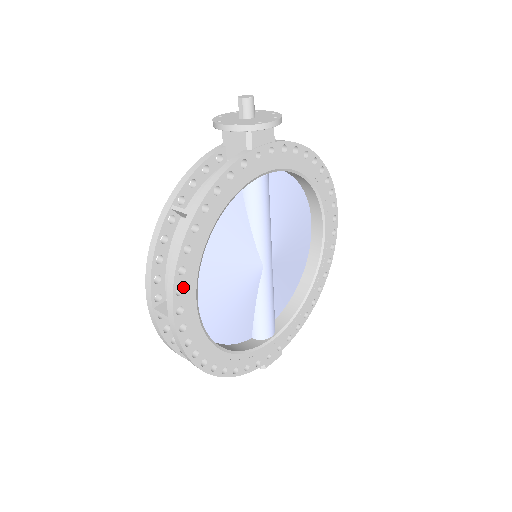
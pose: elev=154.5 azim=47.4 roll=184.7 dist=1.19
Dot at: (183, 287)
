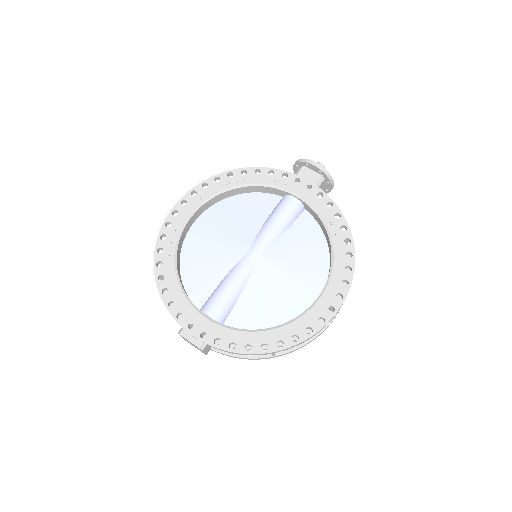
Dot at: (197, 194)
